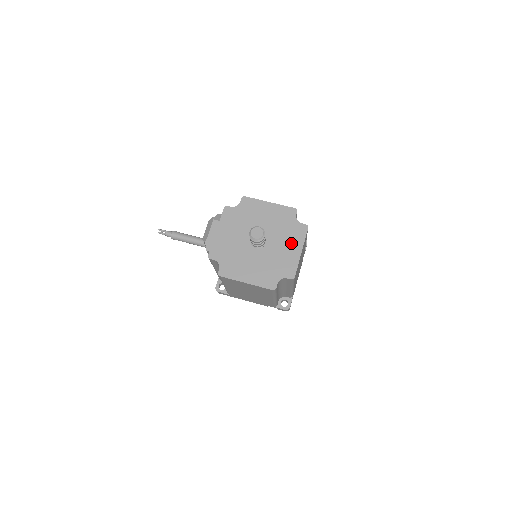
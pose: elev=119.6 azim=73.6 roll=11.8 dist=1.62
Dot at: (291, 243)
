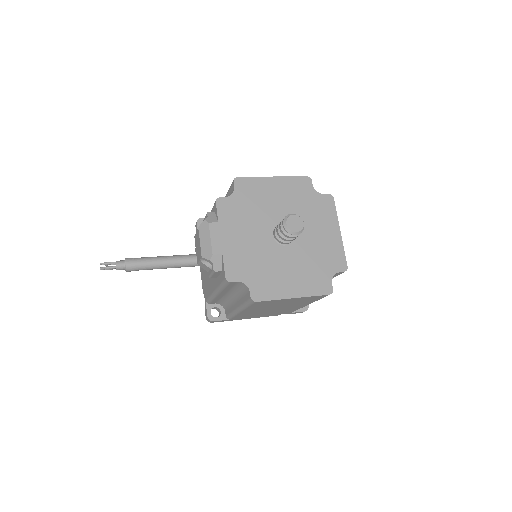
Dot at: (323, 224)
